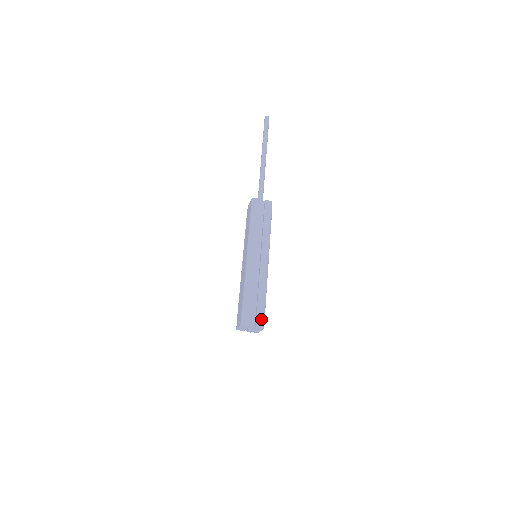
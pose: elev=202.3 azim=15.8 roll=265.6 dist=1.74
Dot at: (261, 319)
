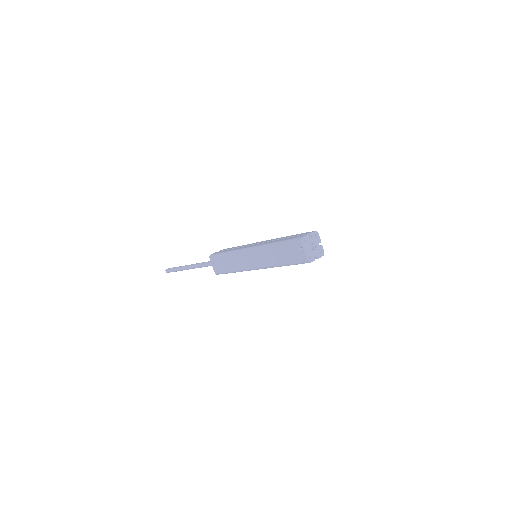
Dot at: (307, 232)
